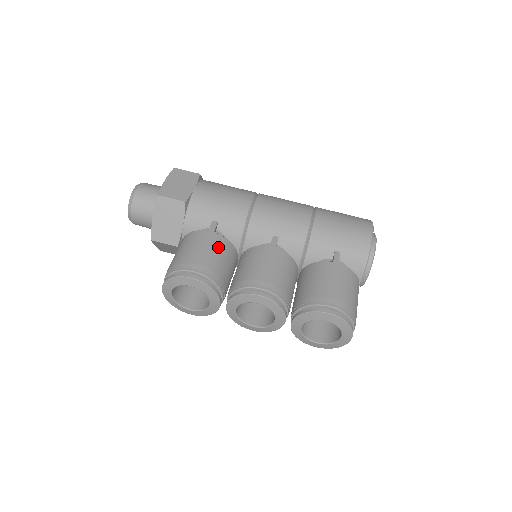
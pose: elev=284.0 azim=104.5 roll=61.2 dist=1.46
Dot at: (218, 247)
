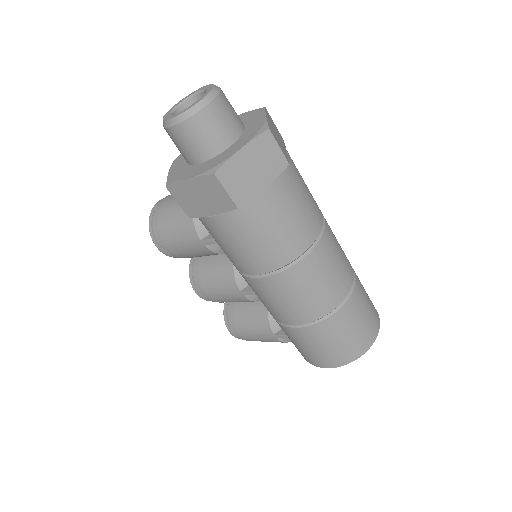
Dot at: (199, 253)
